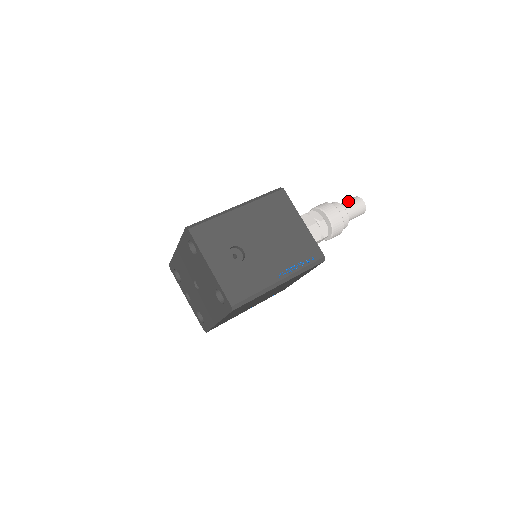
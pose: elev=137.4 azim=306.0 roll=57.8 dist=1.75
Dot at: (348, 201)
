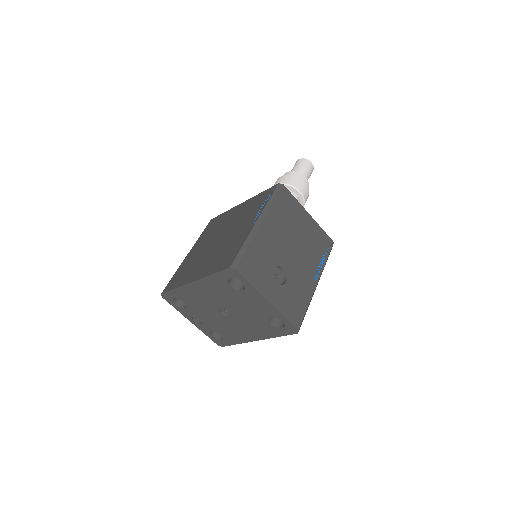
Dot at: (300, 166)
